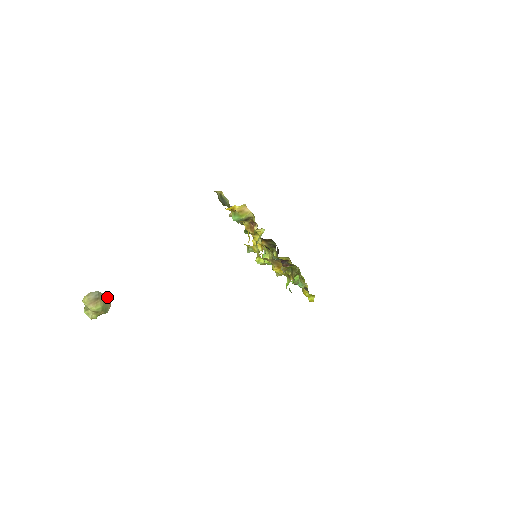
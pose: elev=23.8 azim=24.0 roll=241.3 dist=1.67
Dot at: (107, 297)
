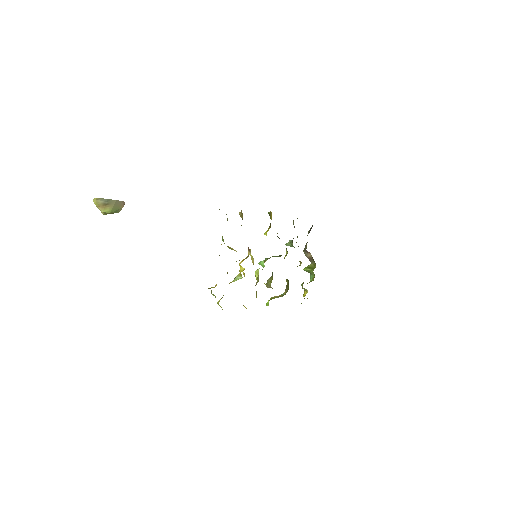
Dot at: (119, 202)
